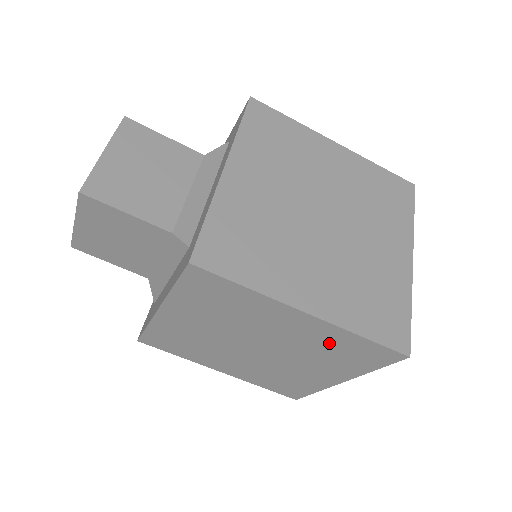
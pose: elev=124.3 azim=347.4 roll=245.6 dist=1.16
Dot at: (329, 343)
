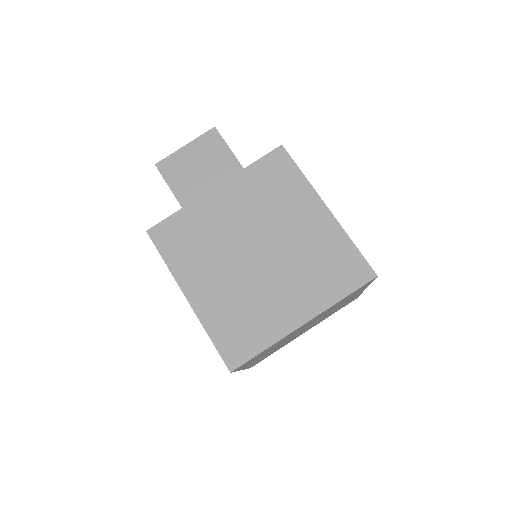
Dot at: occluded
